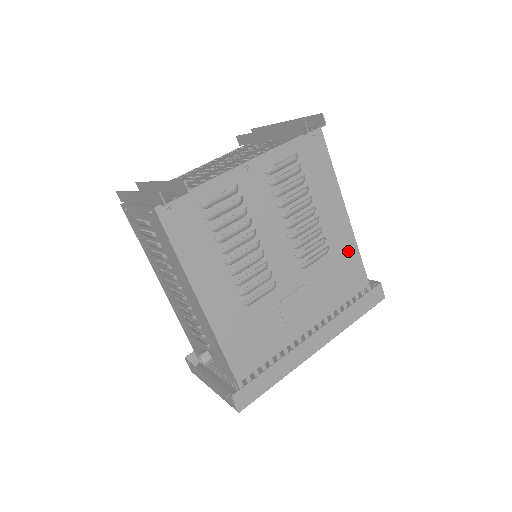
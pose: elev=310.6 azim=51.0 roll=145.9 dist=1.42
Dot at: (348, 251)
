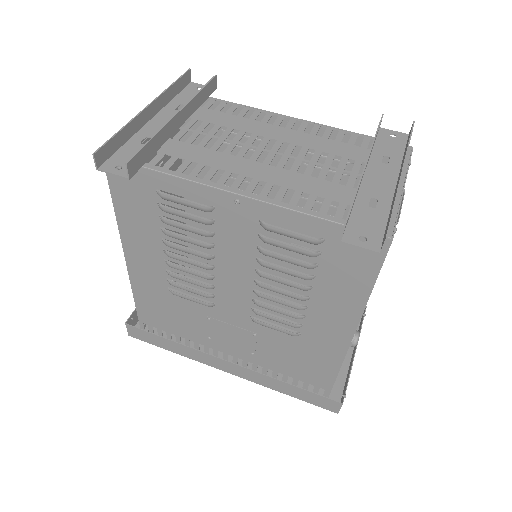
Dot at: (326, 355)
